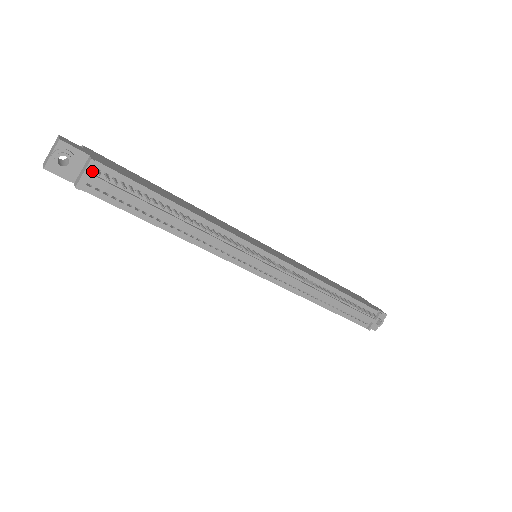
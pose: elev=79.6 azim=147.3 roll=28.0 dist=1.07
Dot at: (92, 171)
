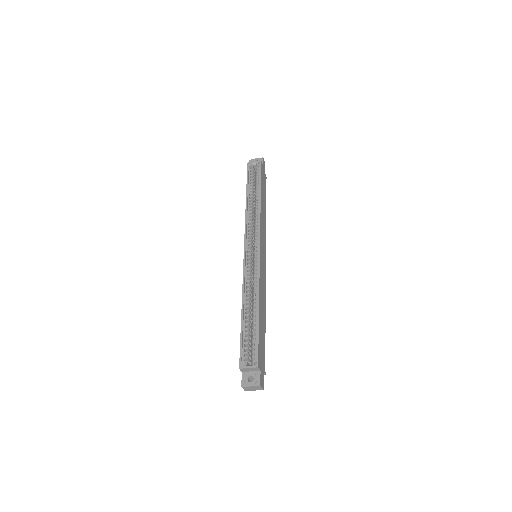
Dot at: occluded
